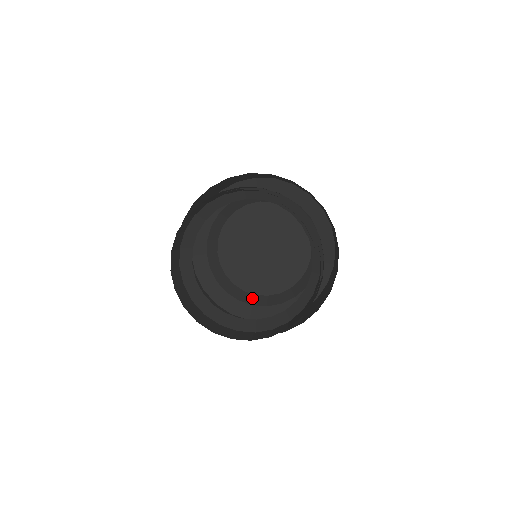
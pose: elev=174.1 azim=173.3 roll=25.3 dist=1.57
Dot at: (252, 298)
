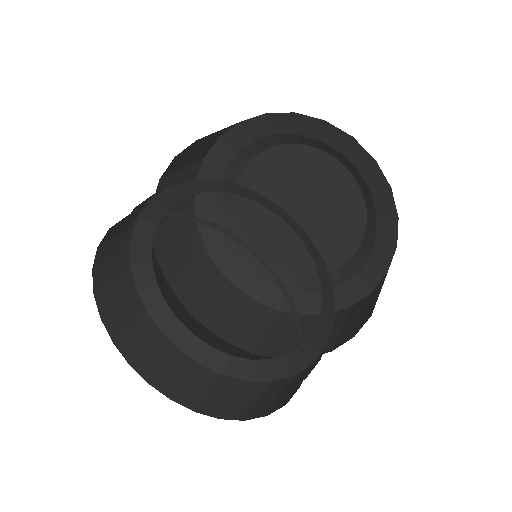
Dot at: (235, 233)
